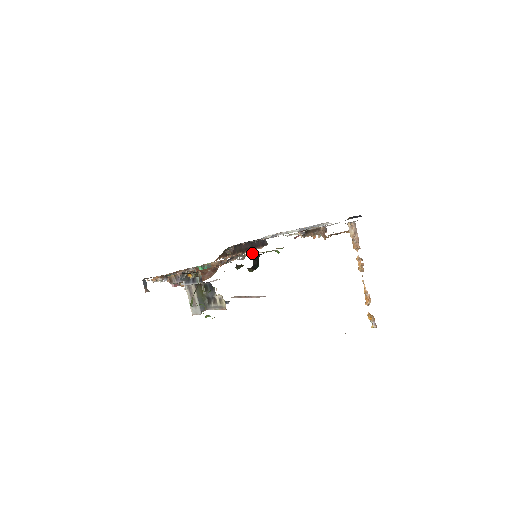
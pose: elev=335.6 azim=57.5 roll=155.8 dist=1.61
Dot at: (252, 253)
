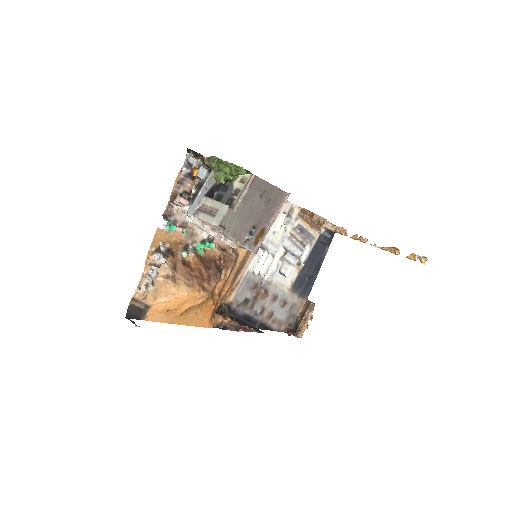
Dot at: occluded
